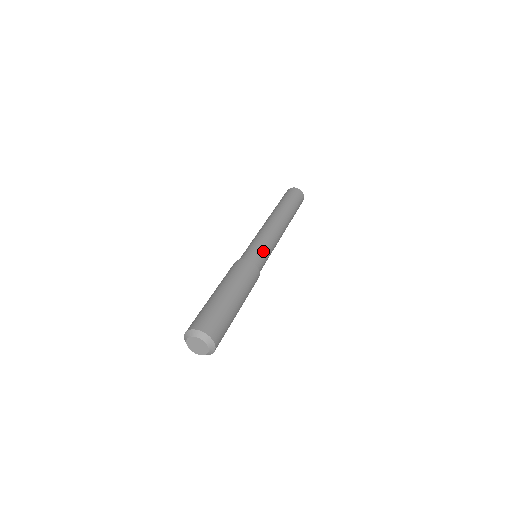
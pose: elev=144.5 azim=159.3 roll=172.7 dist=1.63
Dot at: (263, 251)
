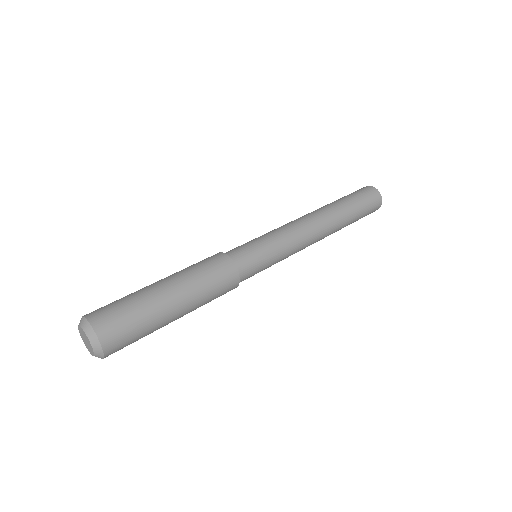
Dot at: (256, 244)
